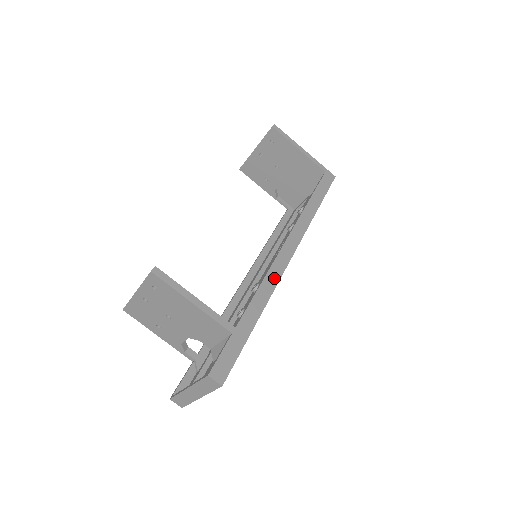
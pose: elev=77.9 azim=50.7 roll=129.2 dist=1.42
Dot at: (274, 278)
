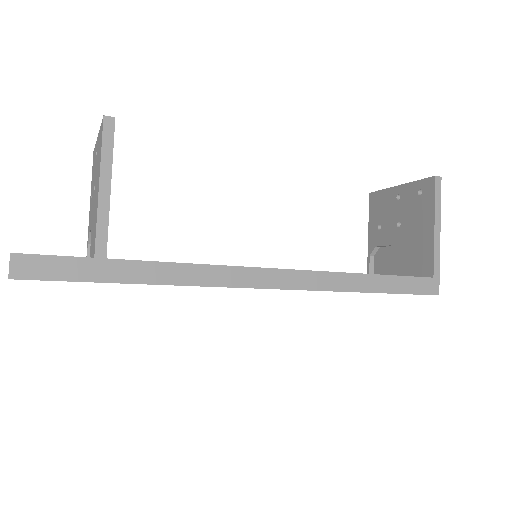
Dot at: (218, 278)
